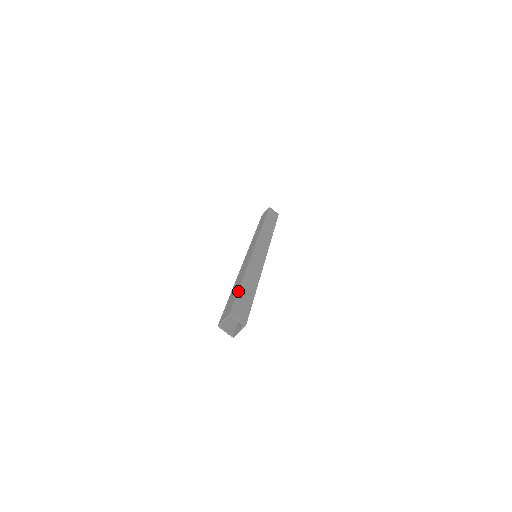
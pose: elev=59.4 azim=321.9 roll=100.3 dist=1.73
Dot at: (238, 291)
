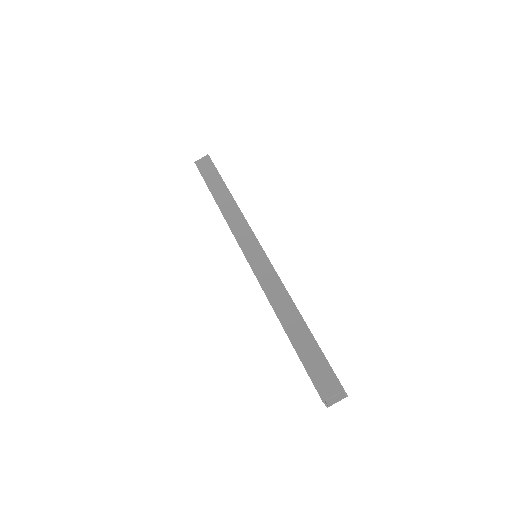
Dot at: (298, 356)
